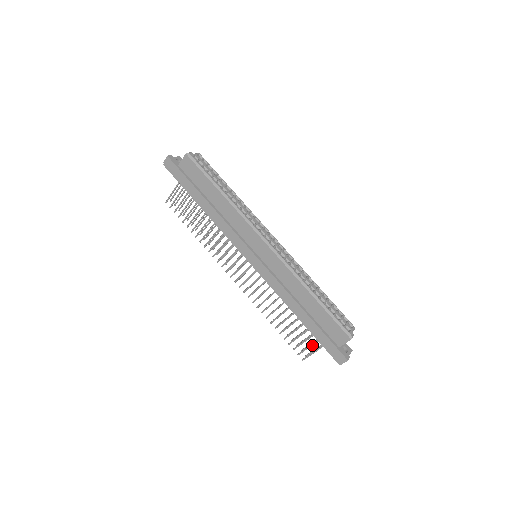
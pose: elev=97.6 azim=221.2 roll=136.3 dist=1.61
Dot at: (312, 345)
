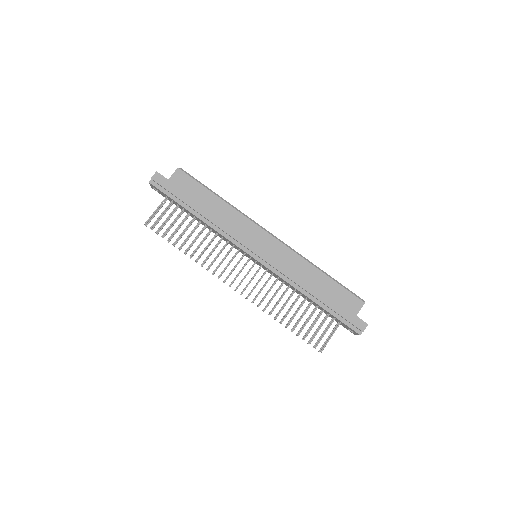
Dot at: occluded
